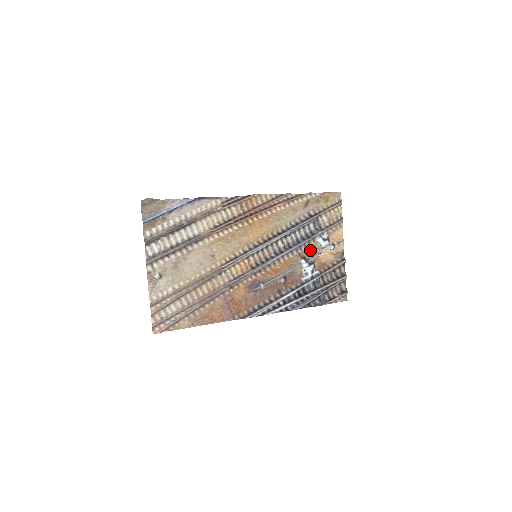
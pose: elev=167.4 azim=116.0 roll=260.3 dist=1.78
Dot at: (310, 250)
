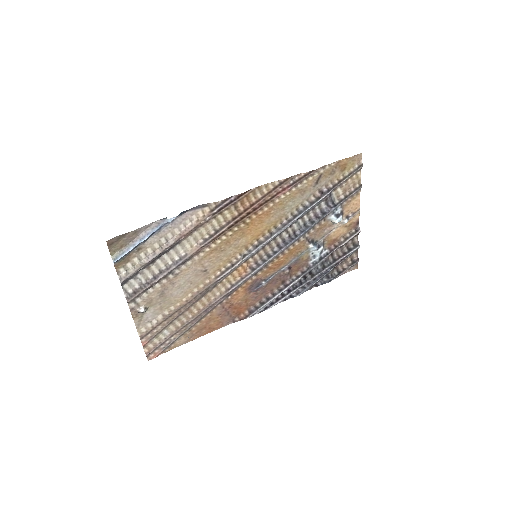
Dot at: (319, 230)
